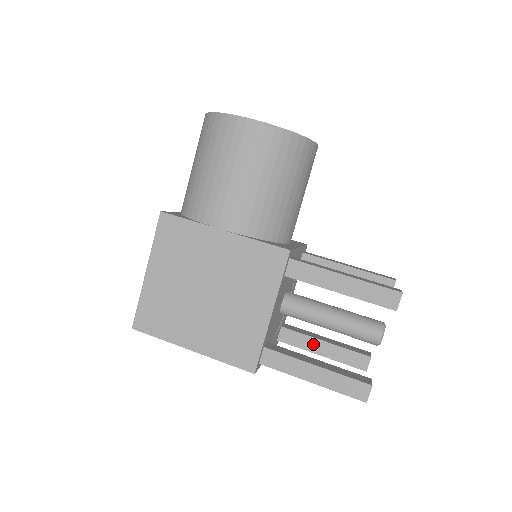
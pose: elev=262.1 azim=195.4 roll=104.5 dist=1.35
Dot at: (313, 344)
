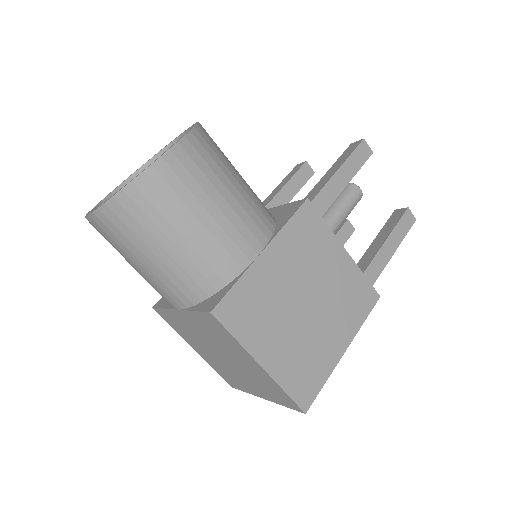
Dot at: occluded
